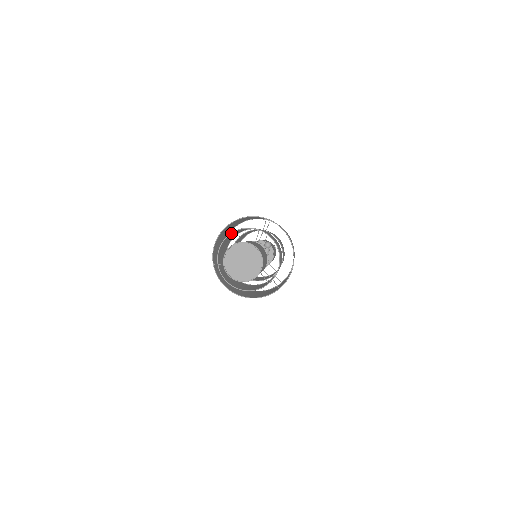
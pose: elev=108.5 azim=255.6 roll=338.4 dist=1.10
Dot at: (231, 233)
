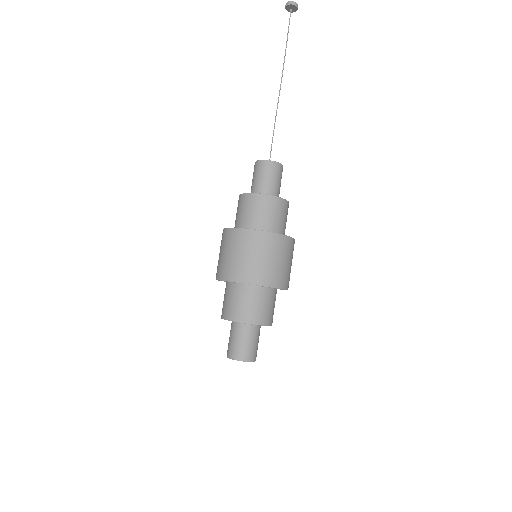
Dot at: occluded
